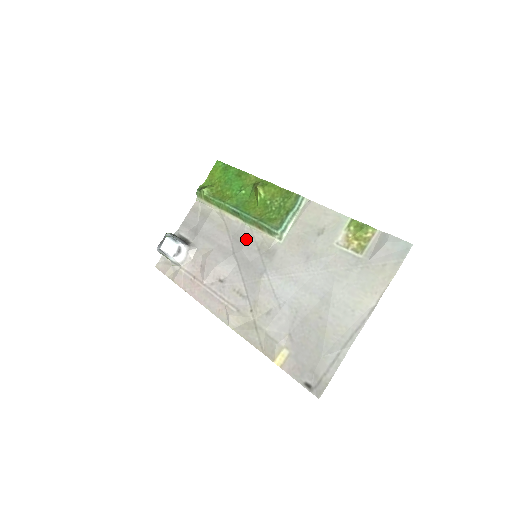
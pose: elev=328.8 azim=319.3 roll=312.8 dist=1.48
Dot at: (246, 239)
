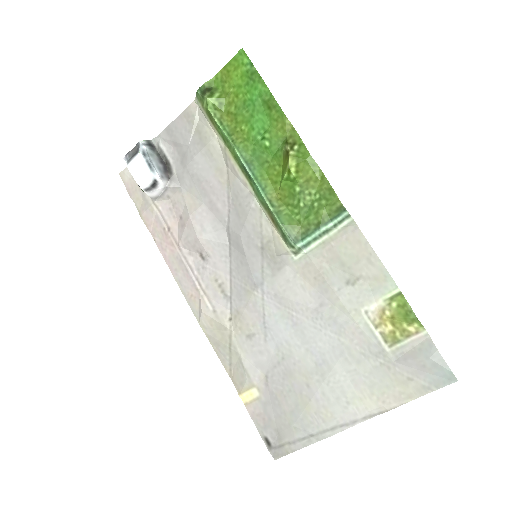
Dot at: (250, 221)
